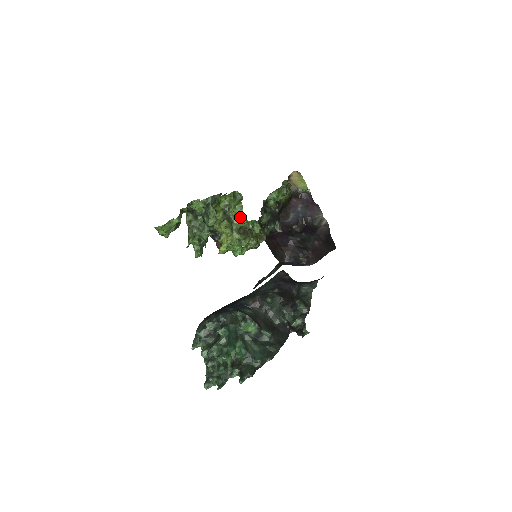
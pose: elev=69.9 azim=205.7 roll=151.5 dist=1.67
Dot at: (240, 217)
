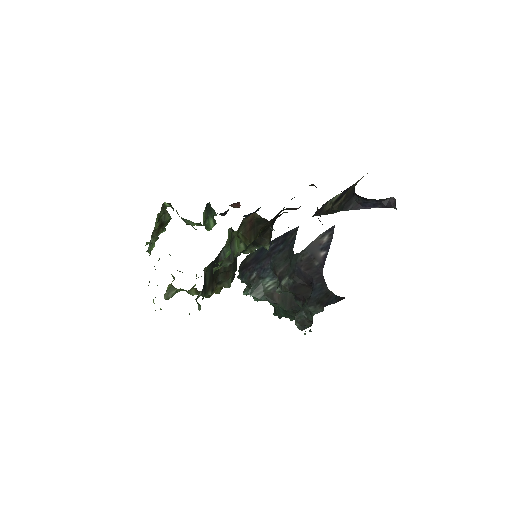
Dot at: occluded
